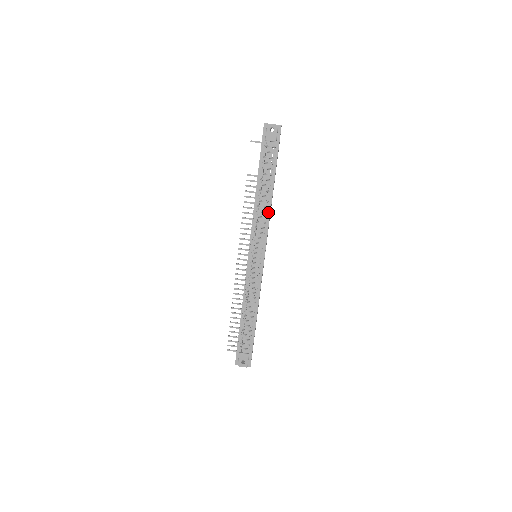
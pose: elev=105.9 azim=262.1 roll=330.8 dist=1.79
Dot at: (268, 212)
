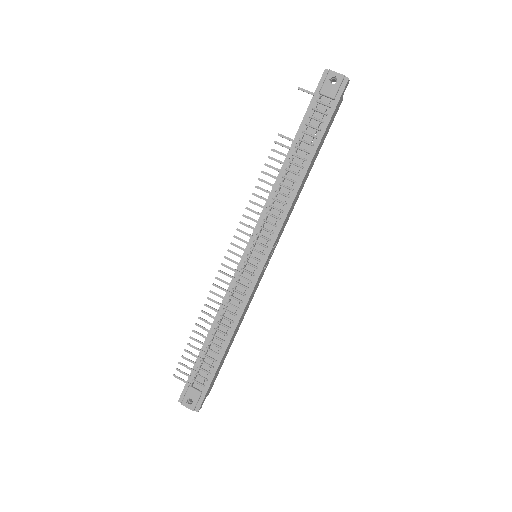
Dot at: (292, 197)
